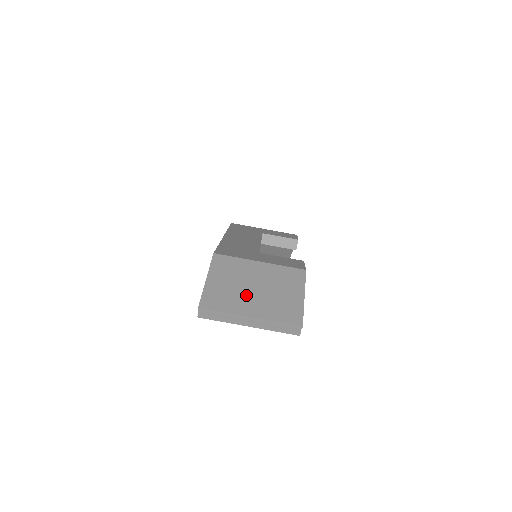
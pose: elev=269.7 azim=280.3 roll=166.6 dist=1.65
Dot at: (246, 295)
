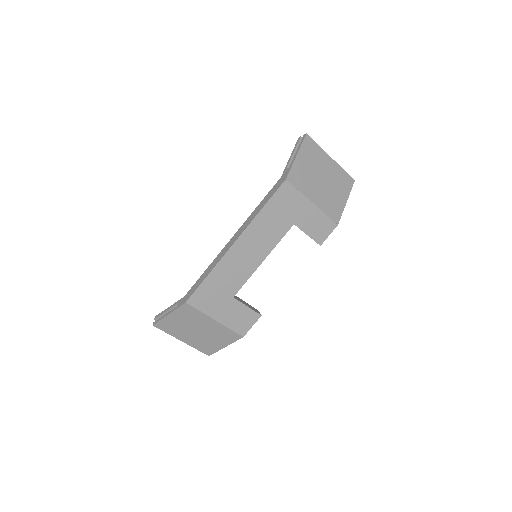
Dot at: (188, 332)
